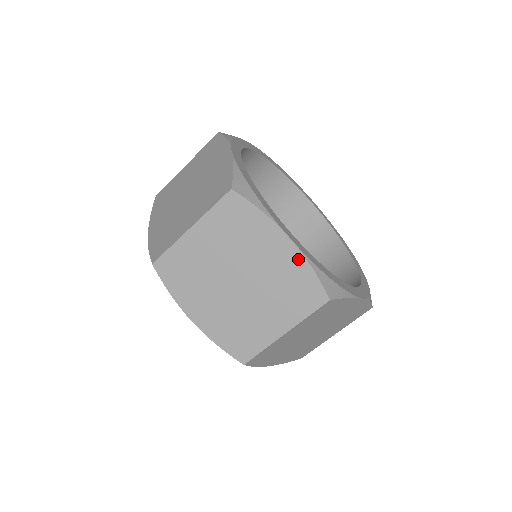
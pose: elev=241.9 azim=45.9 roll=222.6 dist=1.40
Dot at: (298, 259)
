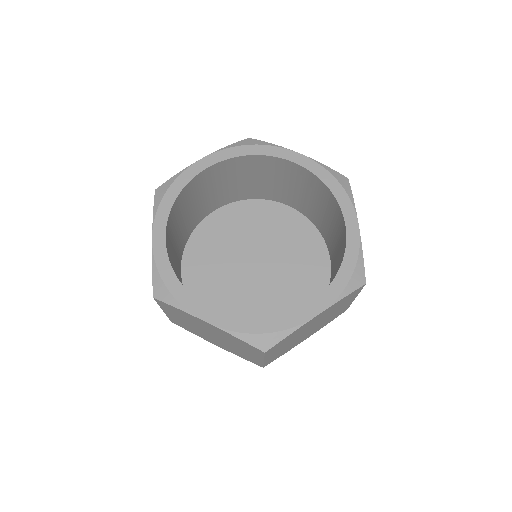
Dot at: occluded
